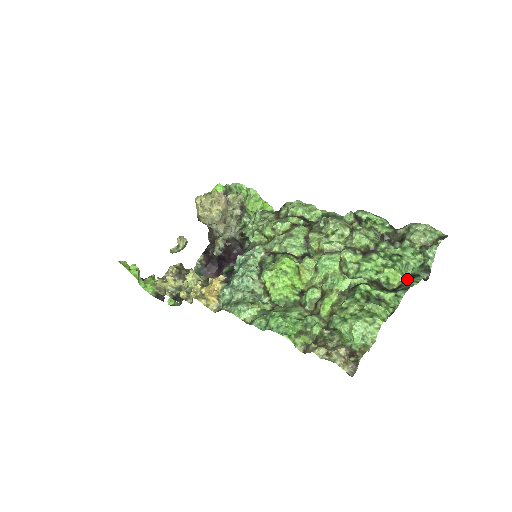
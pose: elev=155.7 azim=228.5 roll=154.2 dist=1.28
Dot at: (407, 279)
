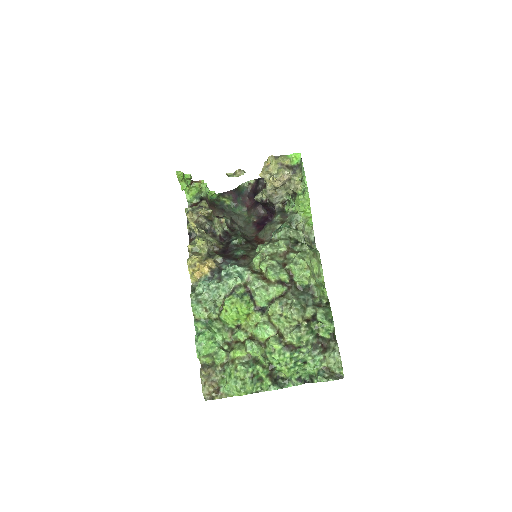
Dot at: (291, 379)
